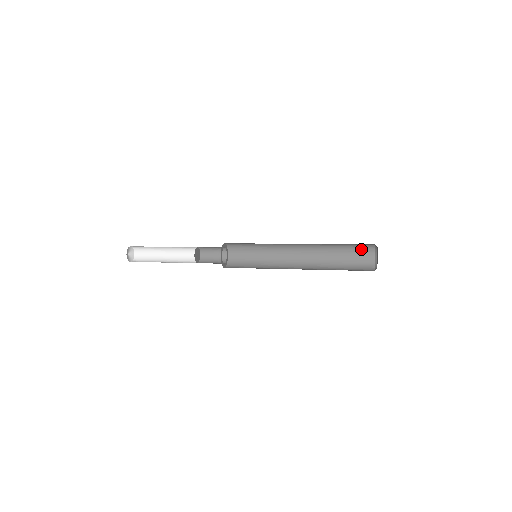
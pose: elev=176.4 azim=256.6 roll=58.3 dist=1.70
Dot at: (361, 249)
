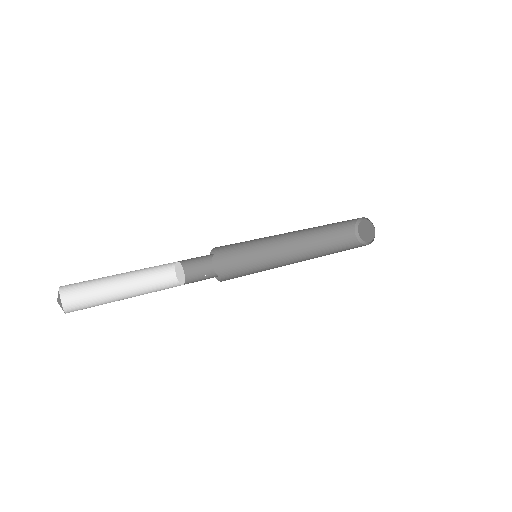
Dot at: (347, 222)
